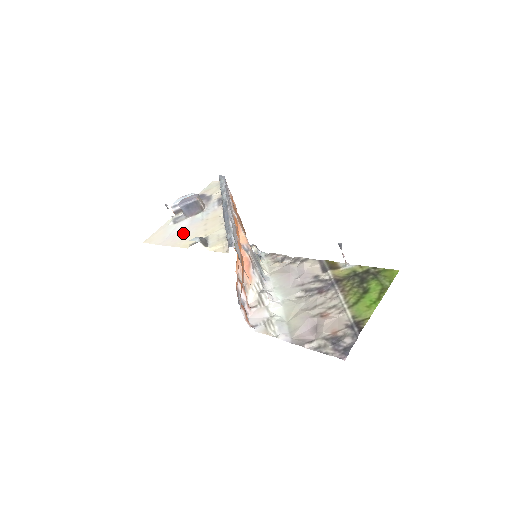
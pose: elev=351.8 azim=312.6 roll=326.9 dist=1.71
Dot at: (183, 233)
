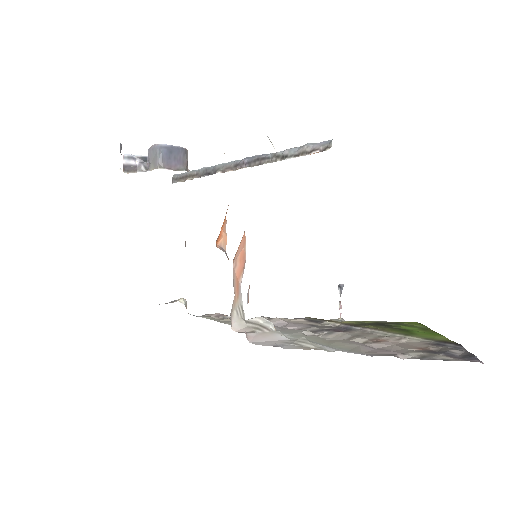
Dot at: occluded
